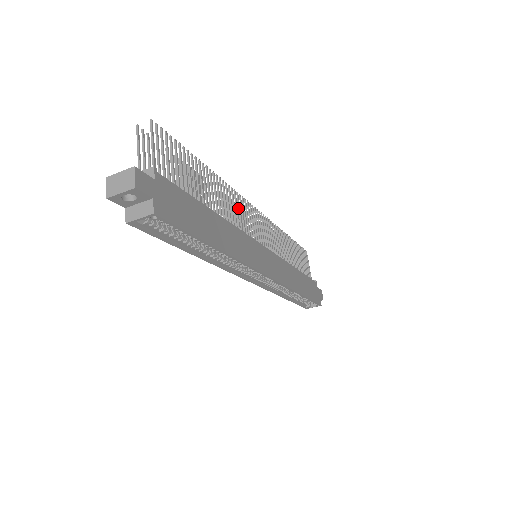
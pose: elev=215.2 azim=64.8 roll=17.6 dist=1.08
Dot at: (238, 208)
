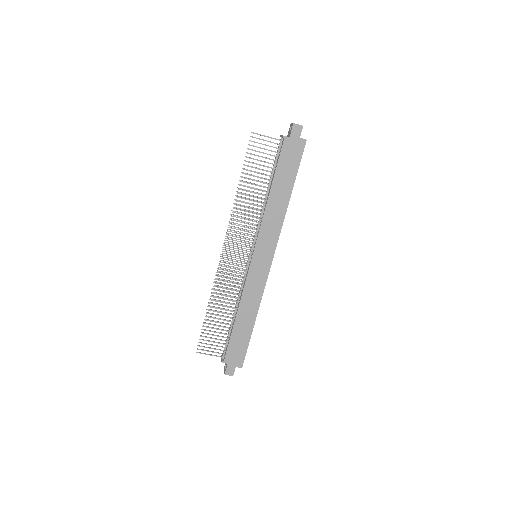
Dot at: (227, 277)
